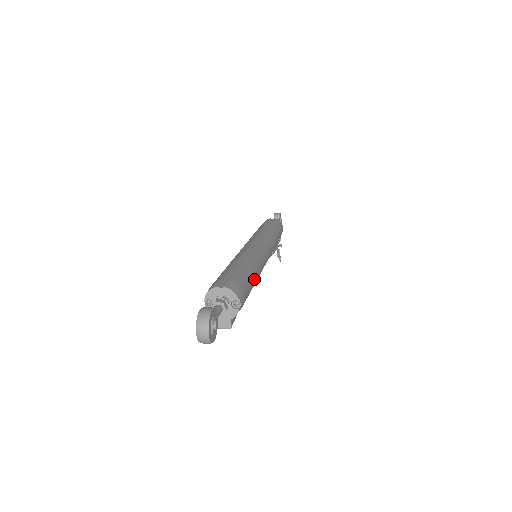
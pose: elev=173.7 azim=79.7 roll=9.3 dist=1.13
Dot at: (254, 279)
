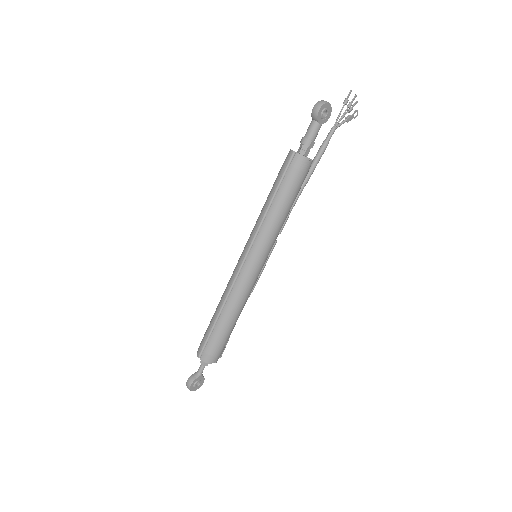
Dot at: (232, 326)
